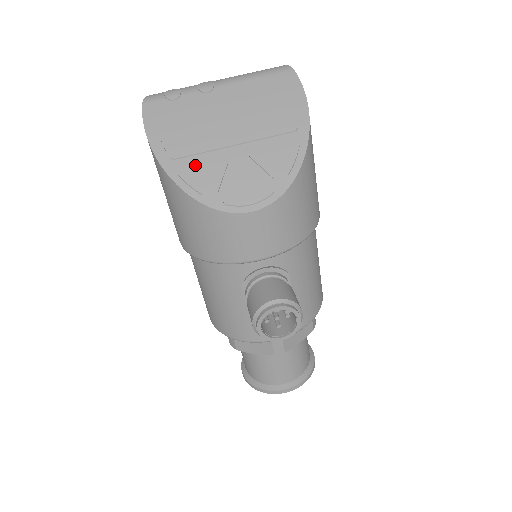
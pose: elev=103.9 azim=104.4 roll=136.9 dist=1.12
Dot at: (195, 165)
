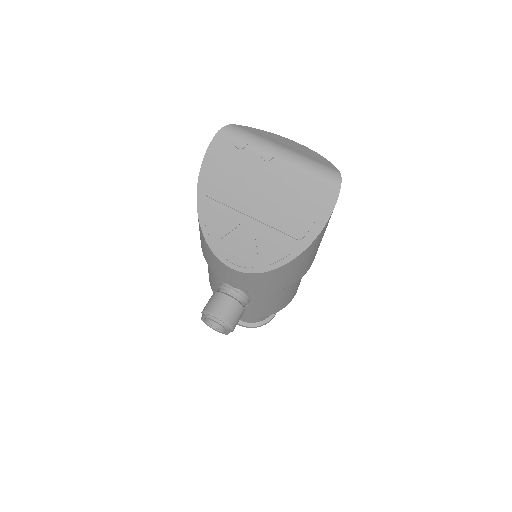
Dot at: (217, 211)
